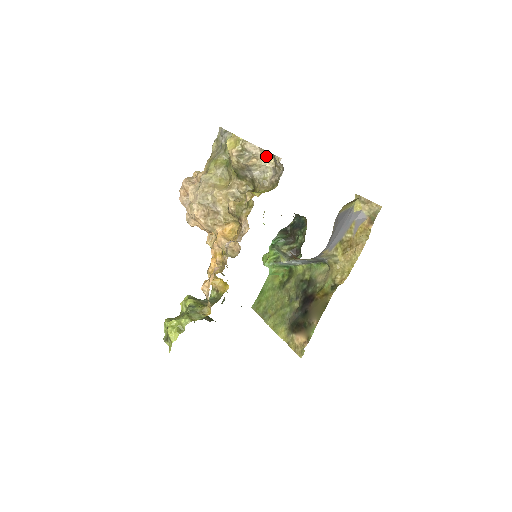
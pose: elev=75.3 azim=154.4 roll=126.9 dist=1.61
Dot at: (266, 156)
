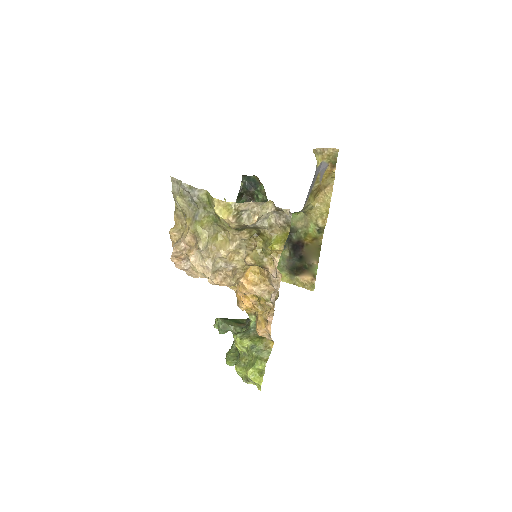
Dot at: (263, 205)
